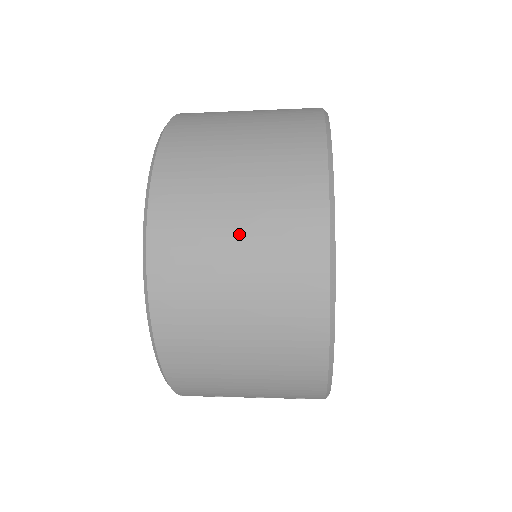
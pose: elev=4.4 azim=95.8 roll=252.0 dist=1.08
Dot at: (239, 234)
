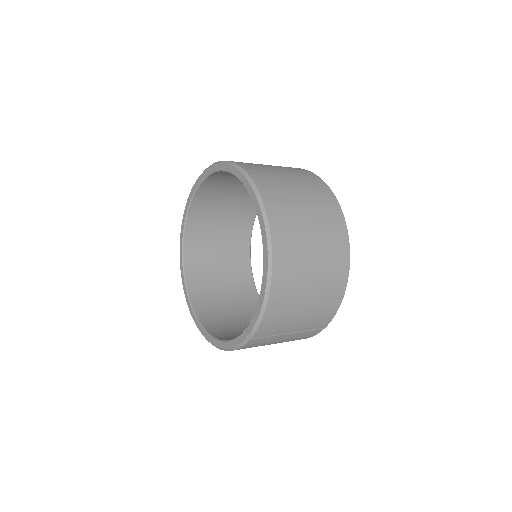
Dot at: (309, 216)
